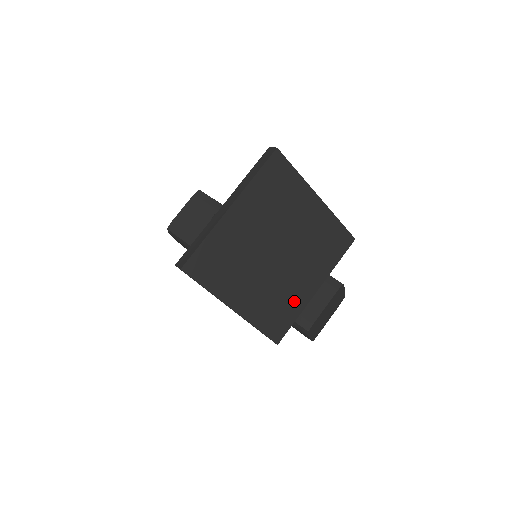
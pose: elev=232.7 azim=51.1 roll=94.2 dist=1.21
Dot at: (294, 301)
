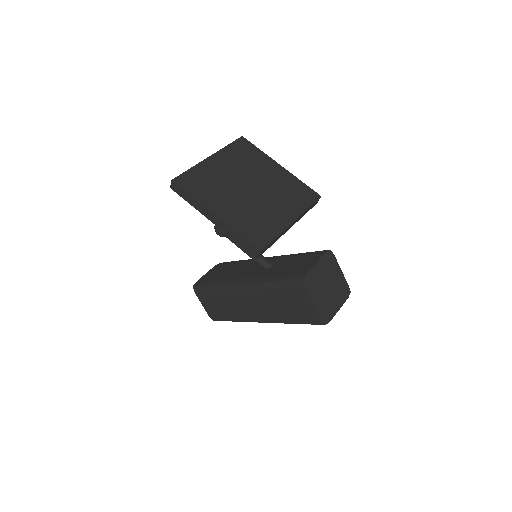
Dot at: (271, 224)
